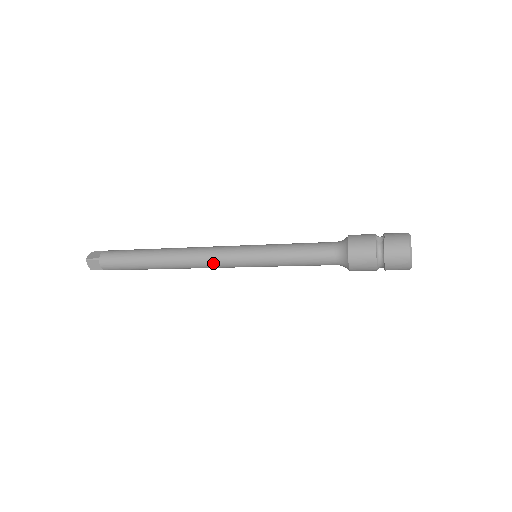
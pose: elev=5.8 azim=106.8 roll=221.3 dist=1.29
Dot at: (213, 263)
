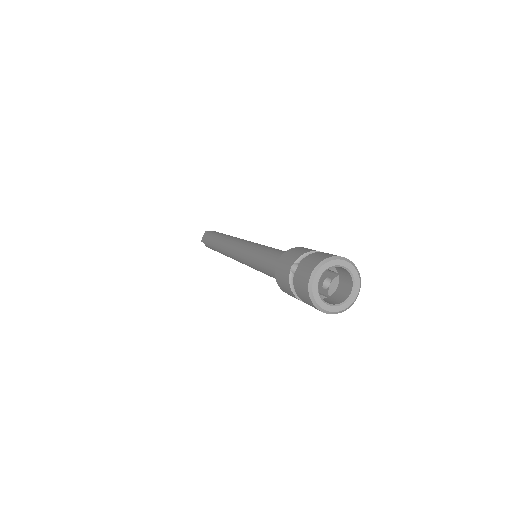
Dot at: occluded
